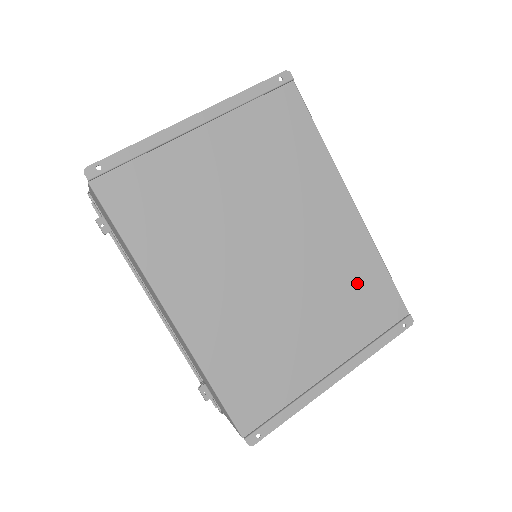
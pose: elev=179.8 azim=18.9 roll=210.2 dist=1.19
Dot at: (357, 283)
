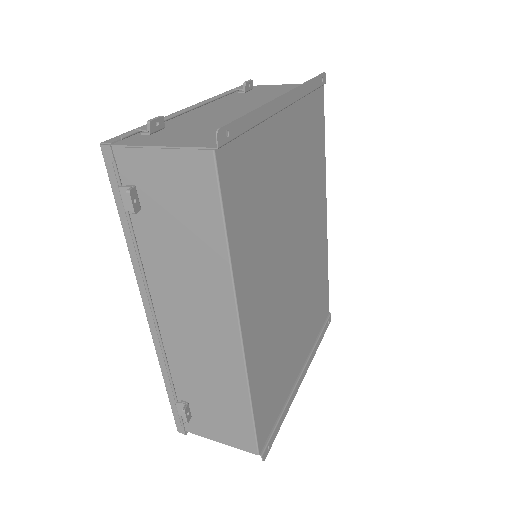
Dot at: (318, 287)
